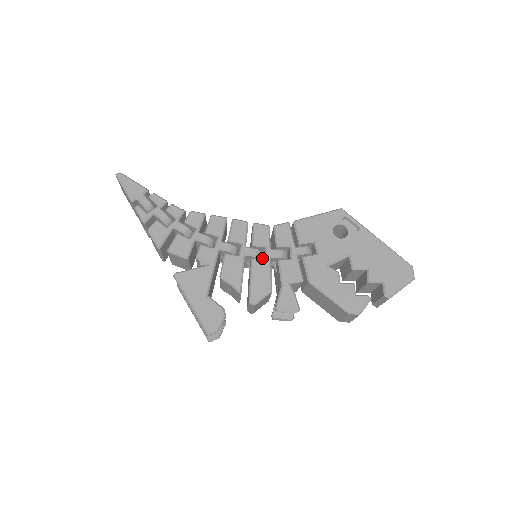
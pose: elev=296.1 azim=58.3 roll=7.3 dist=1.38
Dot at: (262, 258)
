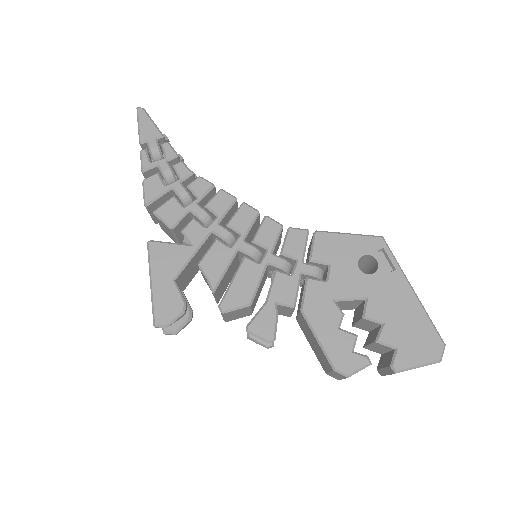
Dot at: (259, 261)
